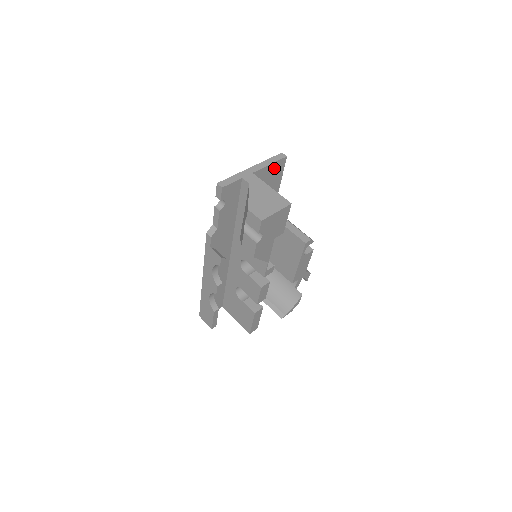
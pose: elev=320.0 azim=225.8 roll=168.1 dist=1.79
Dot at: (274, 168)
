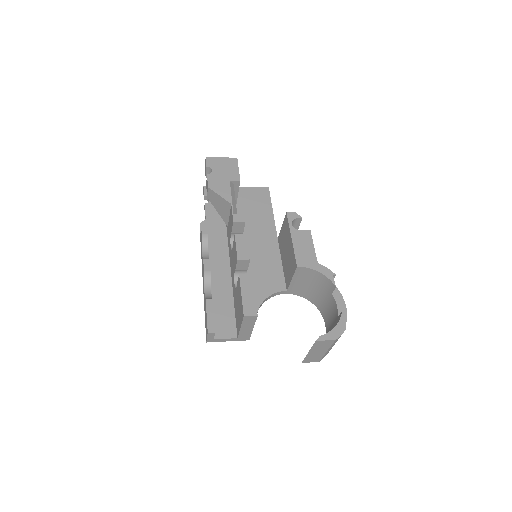
Dot at: (257, 192)
